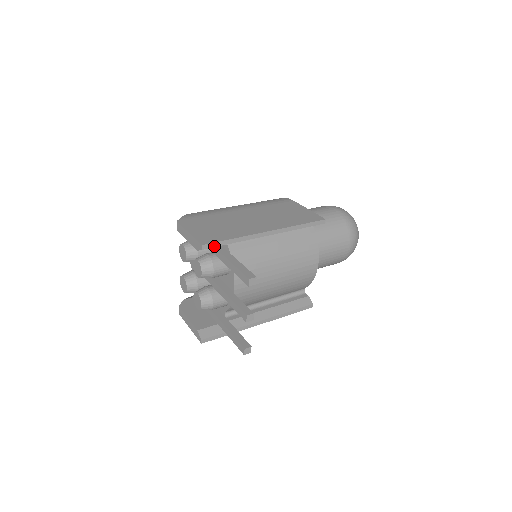
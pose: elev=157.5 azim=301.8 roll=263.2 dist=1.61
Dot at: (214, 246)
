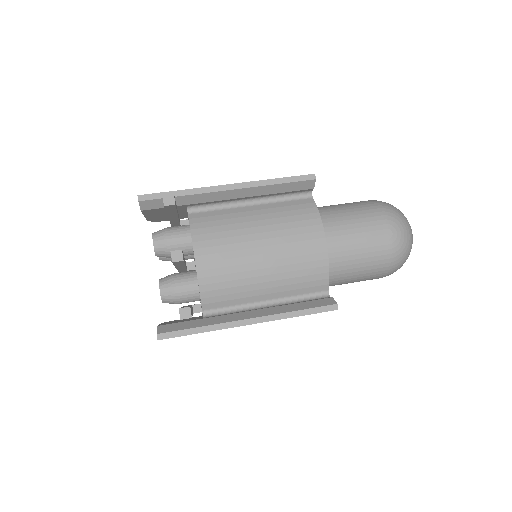
Dot at: (154, 198)
